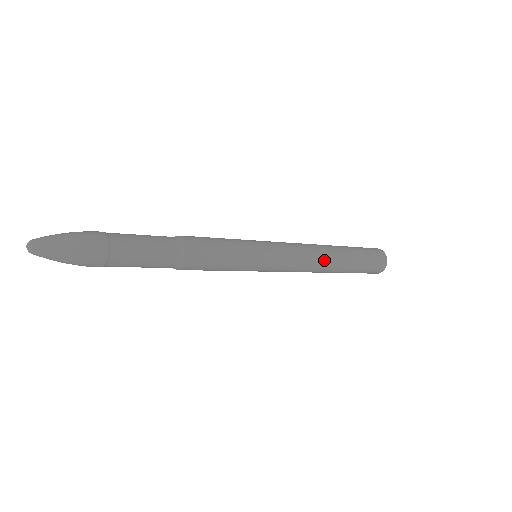
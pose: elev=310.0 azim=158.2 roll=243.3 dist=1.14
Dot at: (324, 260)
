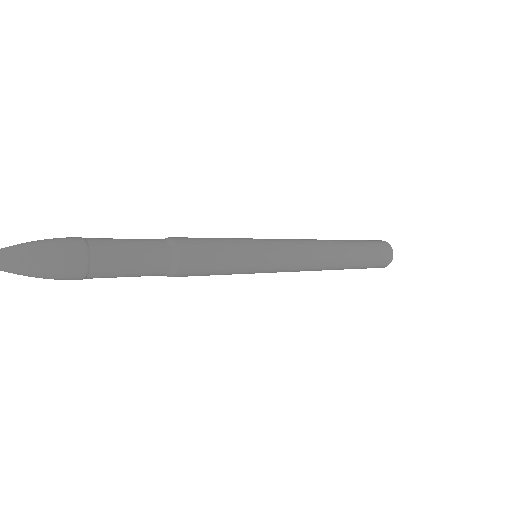
Dot at: (329, 258)
